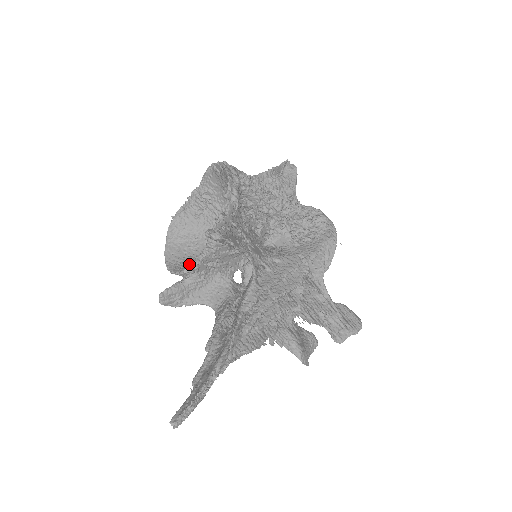
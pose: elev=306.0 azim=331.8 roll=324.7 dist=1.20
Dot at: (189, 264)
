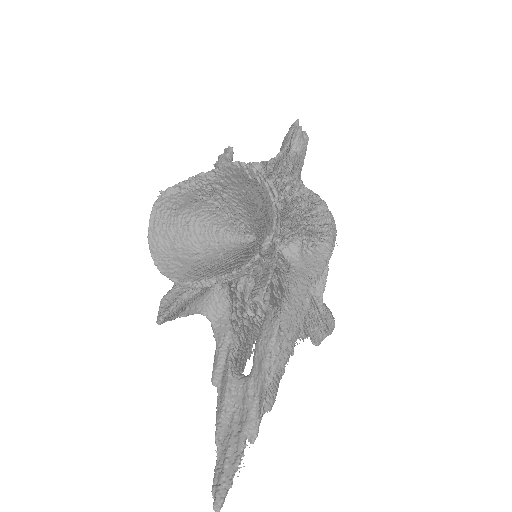
Dot at: (196, 282)
